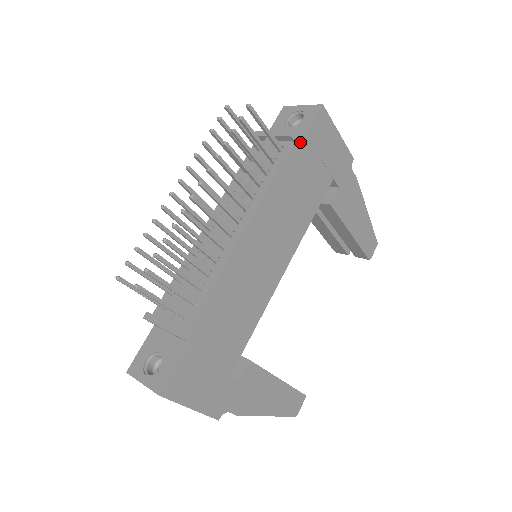
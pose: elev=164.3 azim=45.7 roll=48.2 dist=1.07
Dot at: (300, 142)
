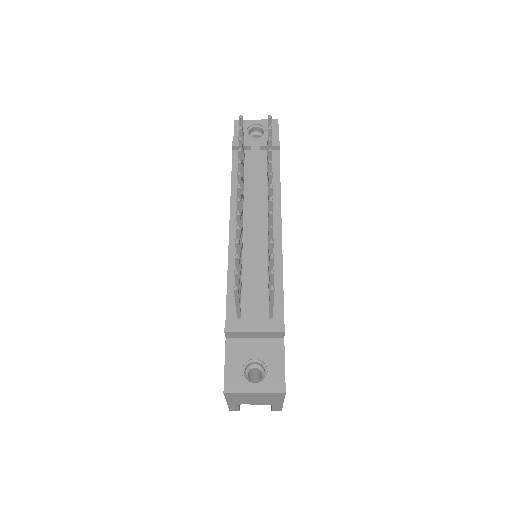
Dot at: occluded
